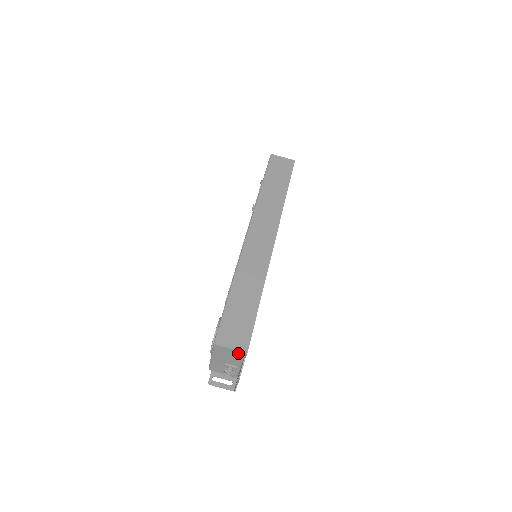
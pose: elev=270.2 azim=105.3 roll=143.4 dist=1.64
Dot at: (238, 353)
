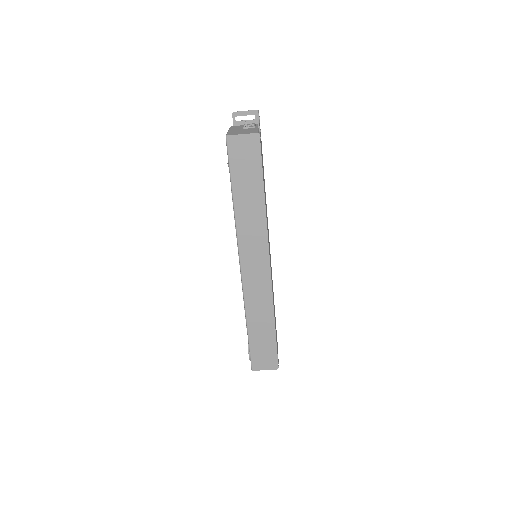
Dot at: occluded
